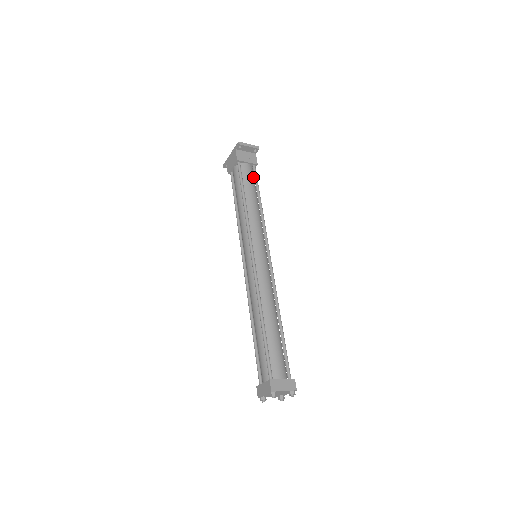
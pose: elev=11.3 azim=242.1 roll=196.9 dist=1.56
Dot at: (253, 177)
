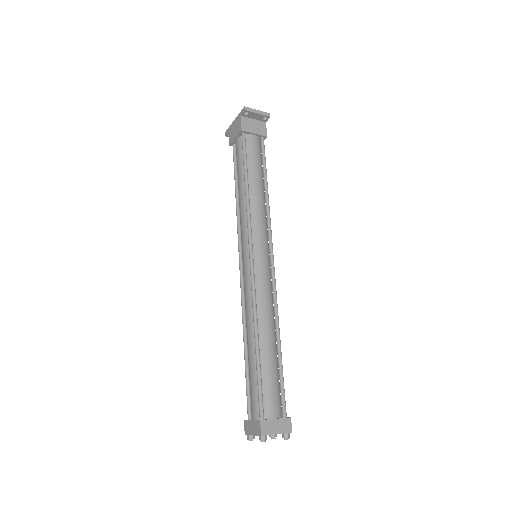
Dot at: (260, 153)
